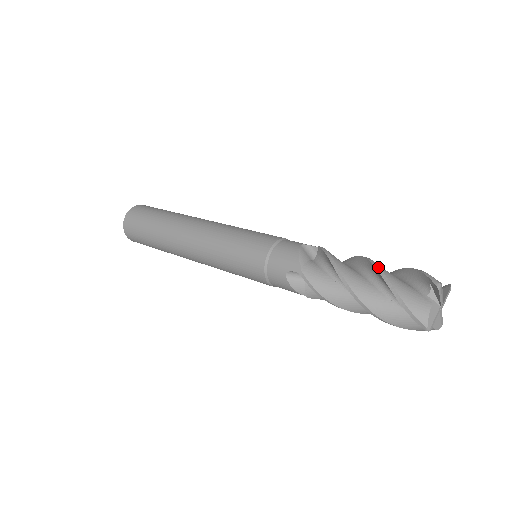
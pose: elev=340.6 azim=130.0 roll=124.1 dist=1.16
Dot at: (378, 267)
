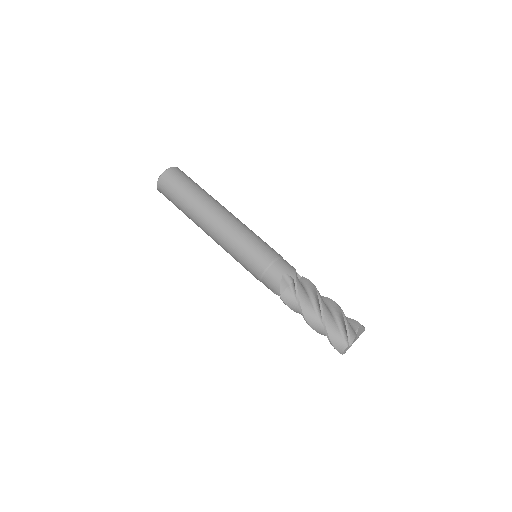
Dot at: (323, 318)
